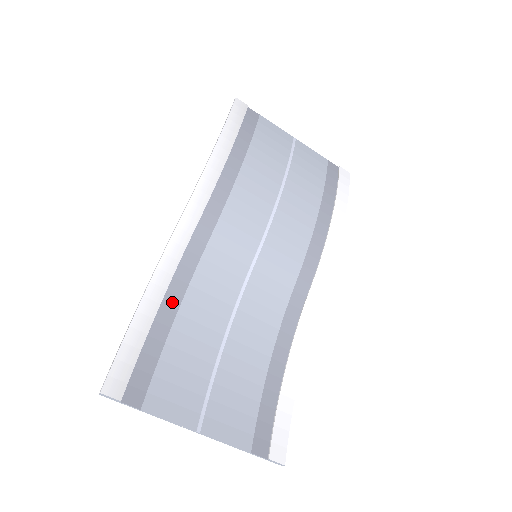
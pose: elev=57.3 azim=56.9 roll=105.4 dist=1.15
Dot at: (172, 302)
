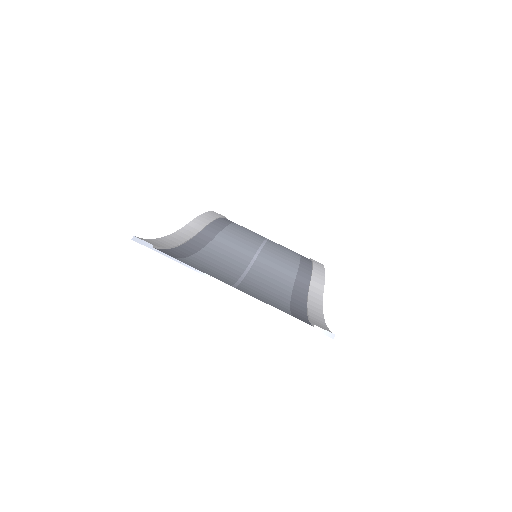
Dot at: (189, 249)
